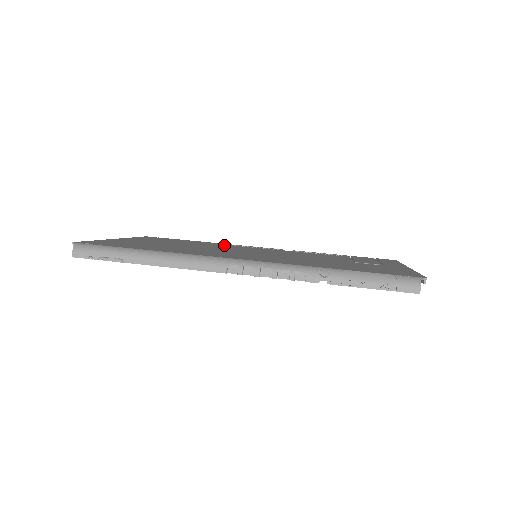
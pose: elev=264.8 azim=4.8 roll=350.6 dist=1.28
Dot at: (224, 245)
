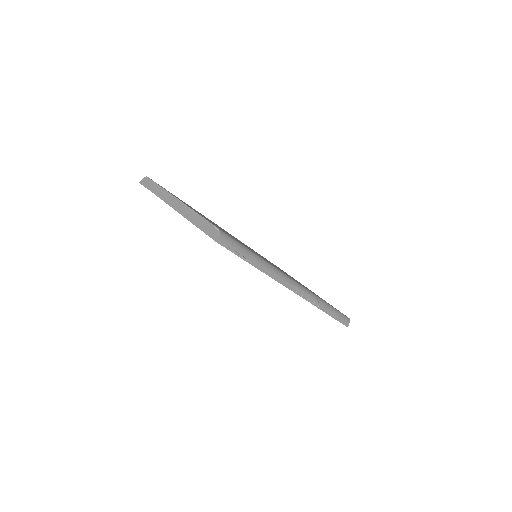
Dot at: occluded
